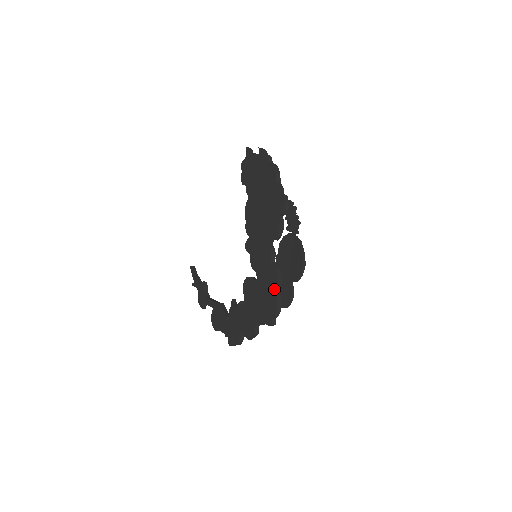
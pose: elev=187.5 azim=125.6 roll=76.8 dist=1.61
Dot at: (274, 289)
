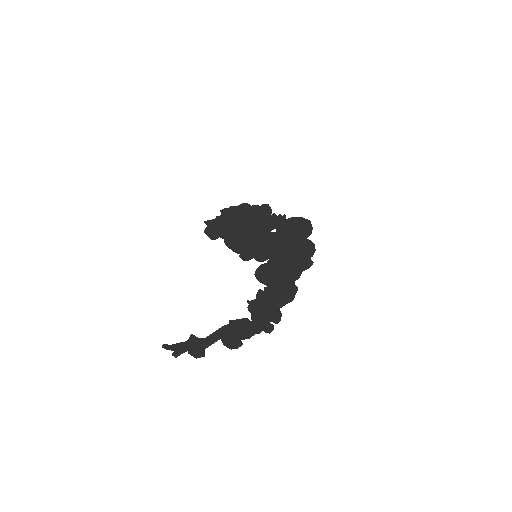
Dot at: (295, 242)
